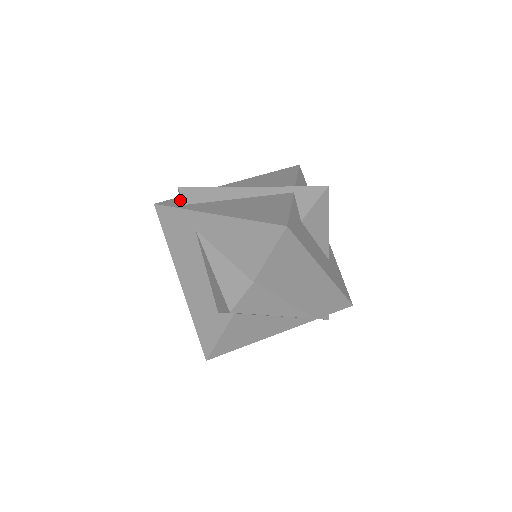
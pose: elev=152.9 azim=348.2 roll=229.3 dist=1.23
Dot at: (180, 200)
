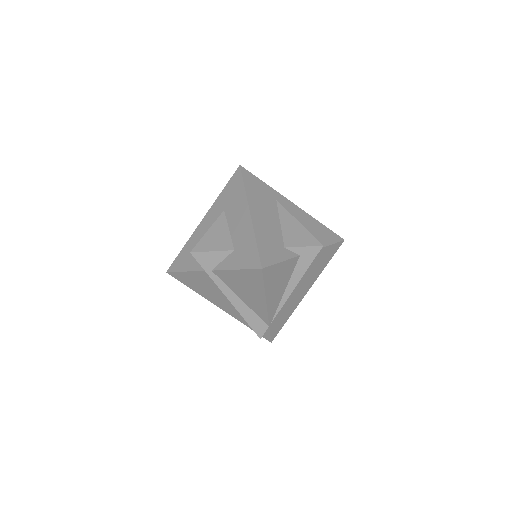
Dot at: occluded
